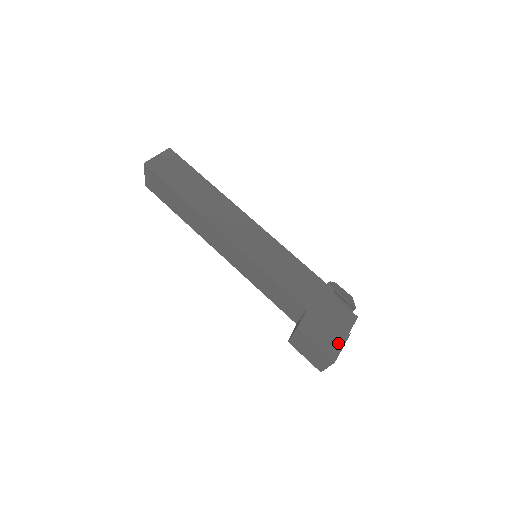
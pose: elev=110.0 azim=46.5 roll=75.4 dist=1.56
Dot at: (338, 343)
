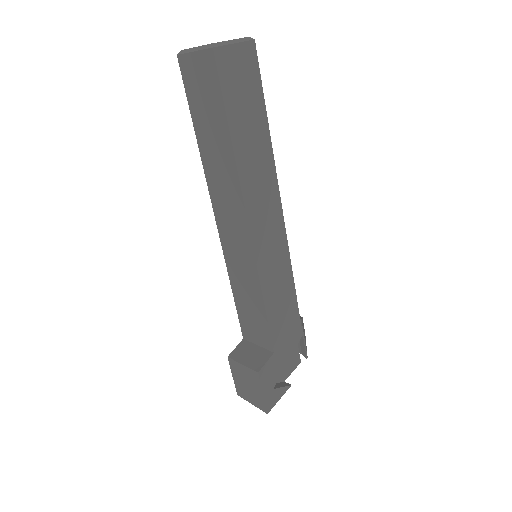
Dot at: (279, 394)
